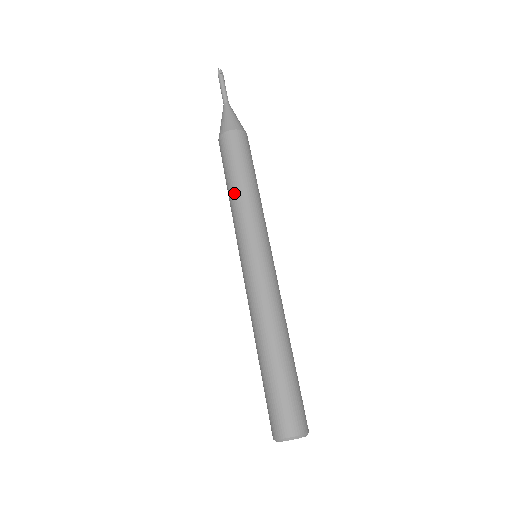
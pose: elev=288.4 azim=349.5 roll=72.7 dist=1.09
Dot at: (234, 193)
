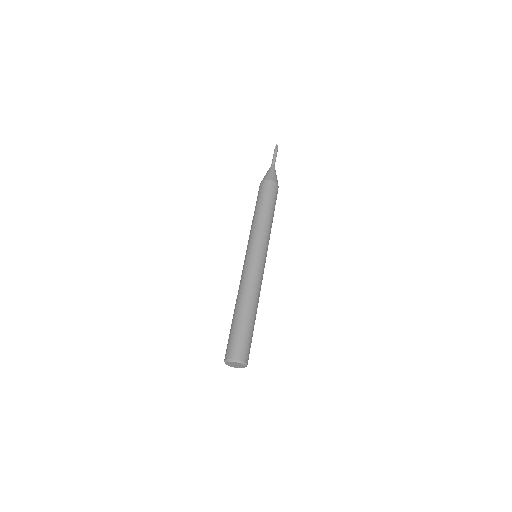
Dot at: (259, 215)
